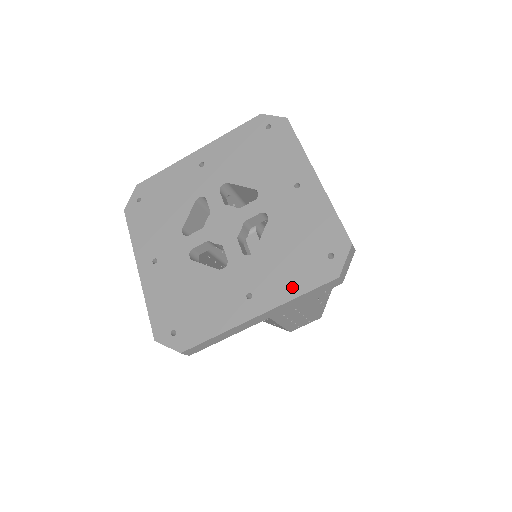
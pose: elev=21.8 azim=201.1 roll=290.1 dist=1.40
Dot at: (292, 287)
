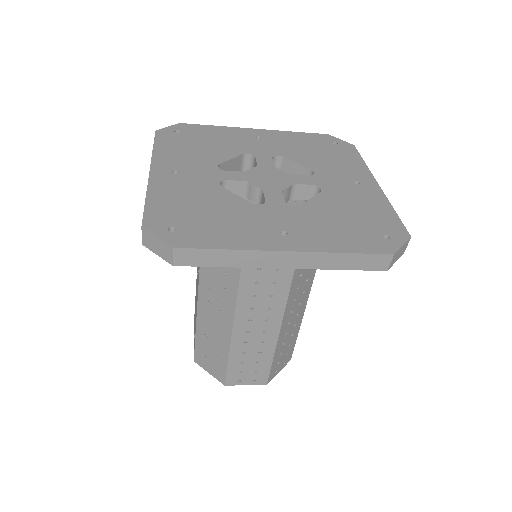
Dot at: (338, 243)
